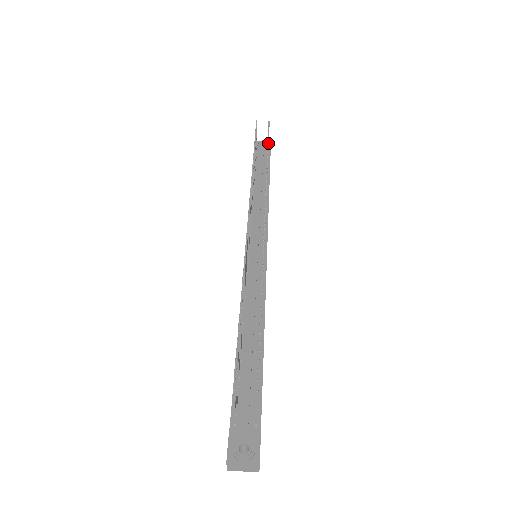
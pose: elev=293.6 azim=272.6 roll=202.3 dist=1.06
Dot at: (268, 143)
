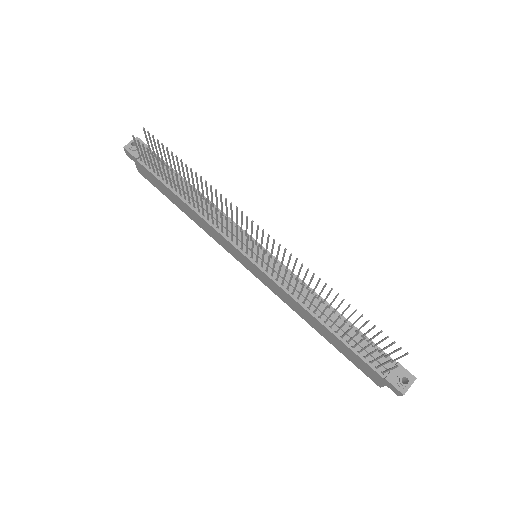
Dot at: (176, 156)
